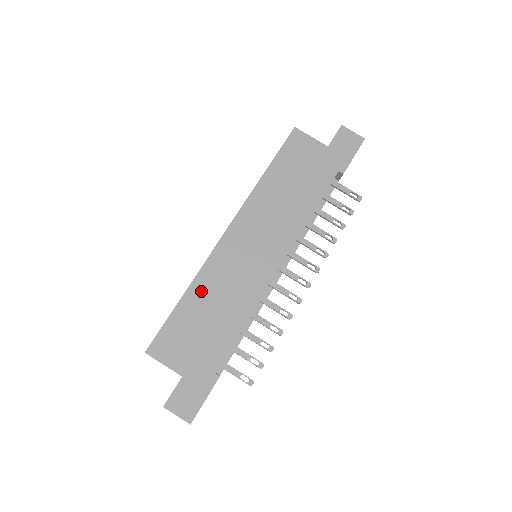
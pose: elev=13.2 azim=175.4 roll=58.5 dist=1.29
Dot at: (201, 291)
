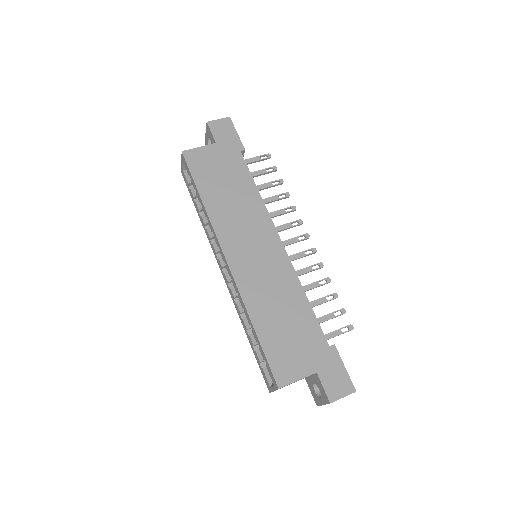
Dot at: (260, 311)
